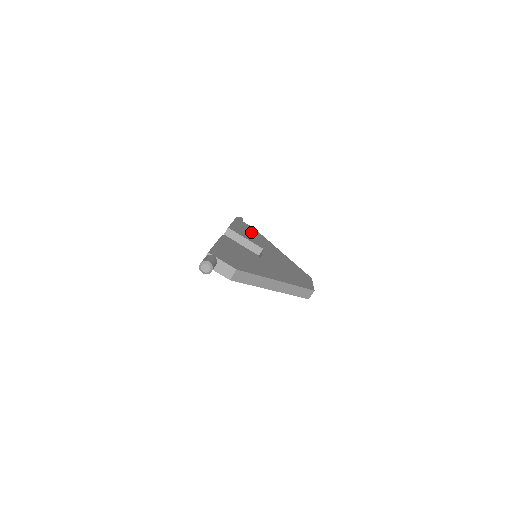
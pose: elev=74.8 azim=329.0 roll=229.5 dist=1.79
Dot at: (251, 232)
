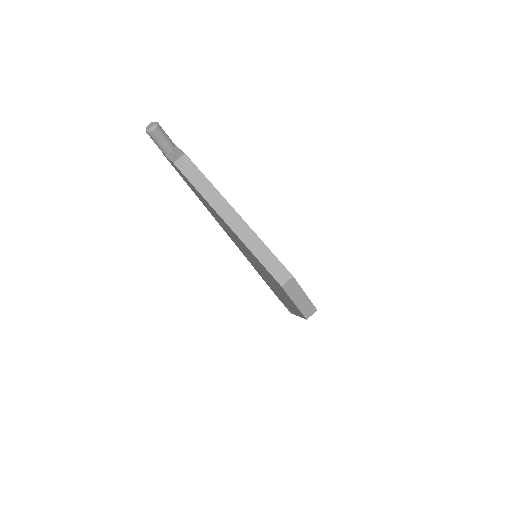
Dot at: occluded
